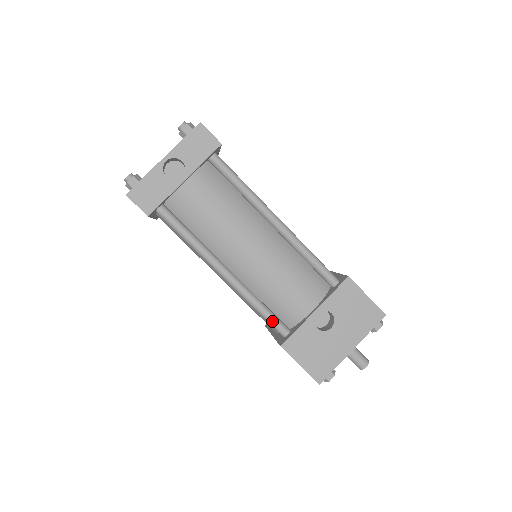
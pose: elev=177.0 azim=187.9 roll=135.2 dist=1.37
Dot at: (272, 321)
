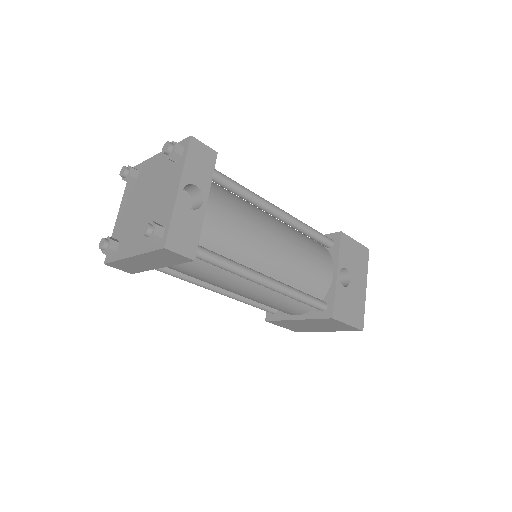
Dot at: (314, 302)
